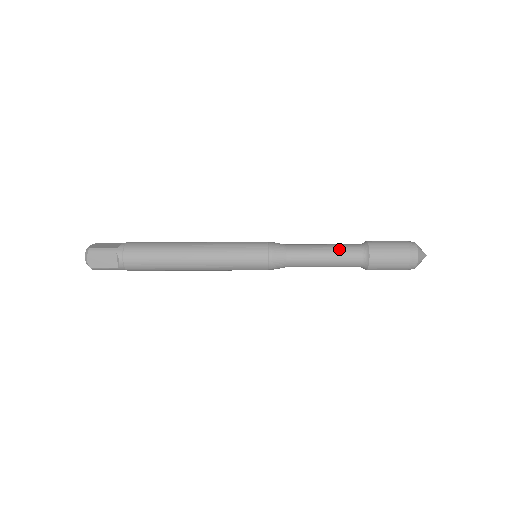
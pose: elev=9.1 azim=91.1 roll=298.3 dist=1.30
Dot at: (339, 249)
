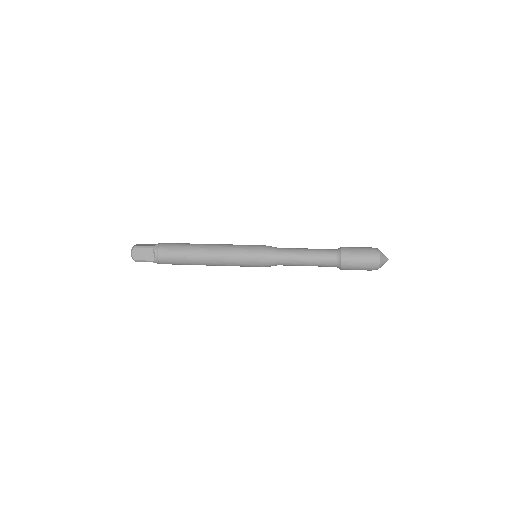
Dot at: (318, 251)
